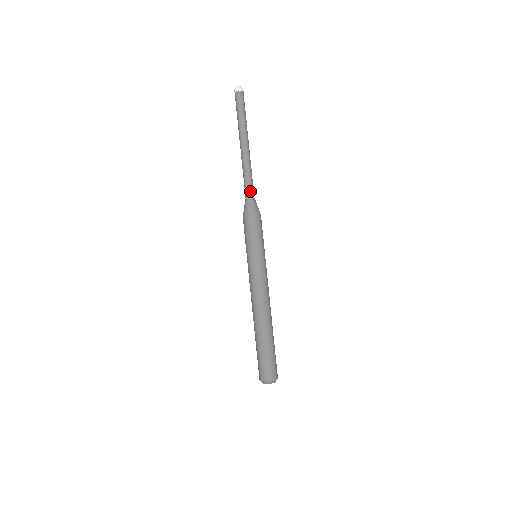
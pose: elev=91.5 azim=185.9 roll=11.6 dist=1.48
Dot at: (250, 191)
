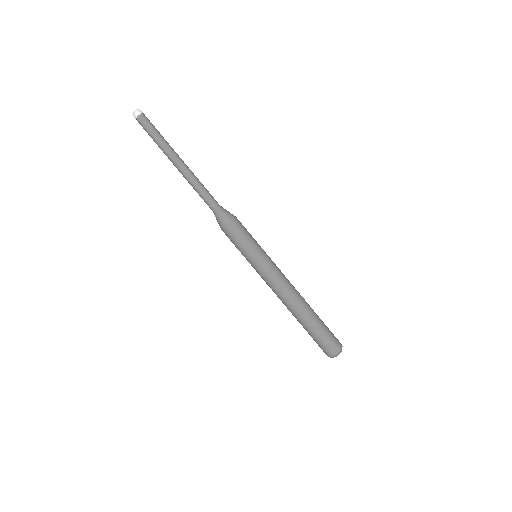
Dot at: (211, 204)
